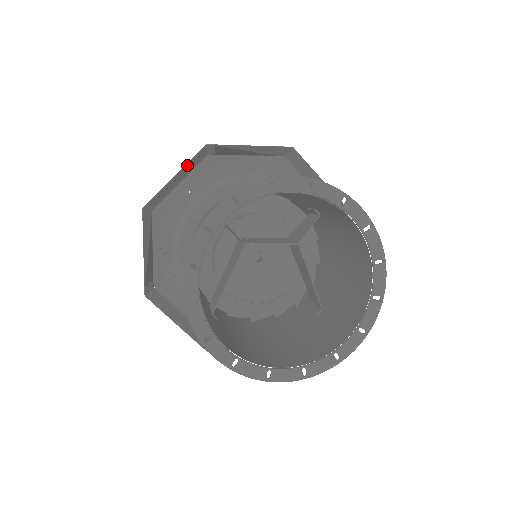
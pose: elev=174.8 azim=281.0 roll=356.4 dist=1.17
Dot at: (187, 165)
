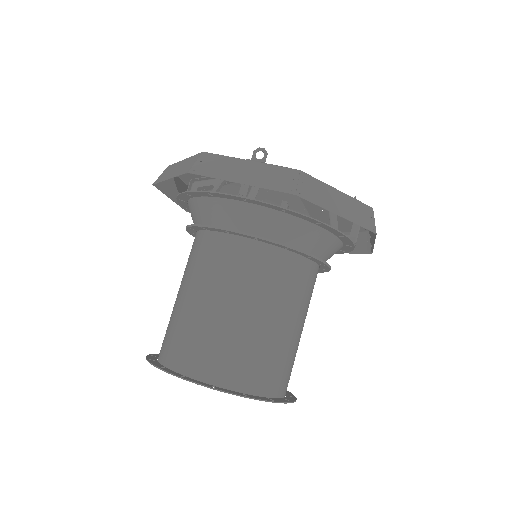
Dot at: (178, 172)
